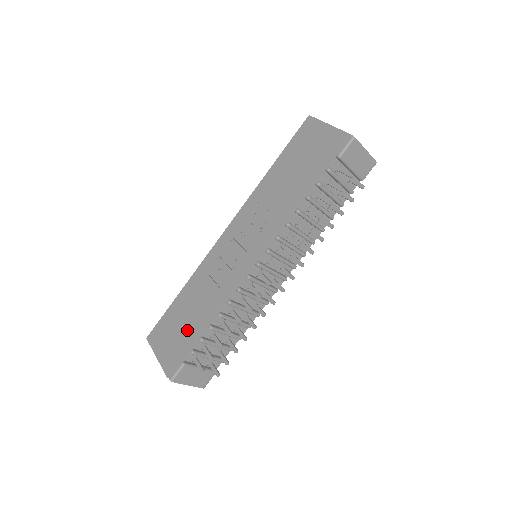
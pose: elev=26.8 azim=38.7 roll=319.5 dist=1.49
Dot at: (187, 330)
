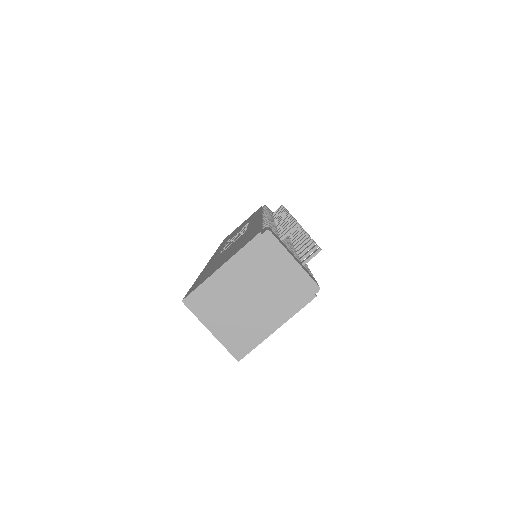
Dot at: (240, 241)
